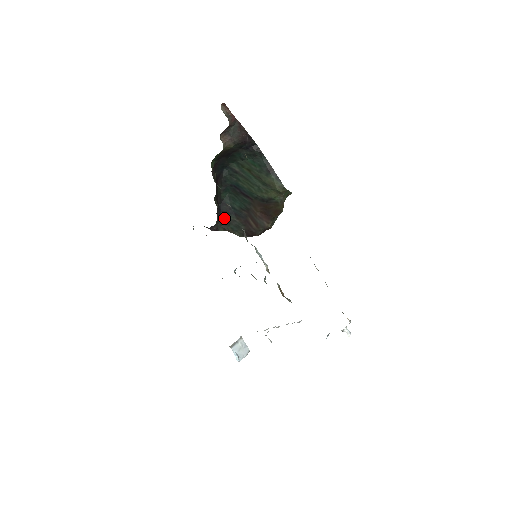
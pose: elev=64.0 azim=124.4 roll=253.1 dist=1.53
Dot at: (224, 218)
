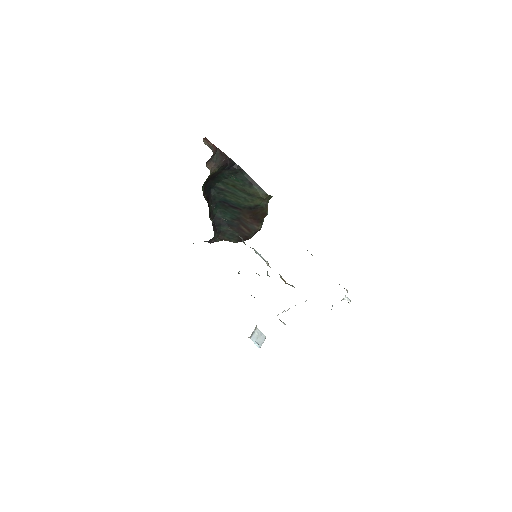
Dot at: (219, 230)
